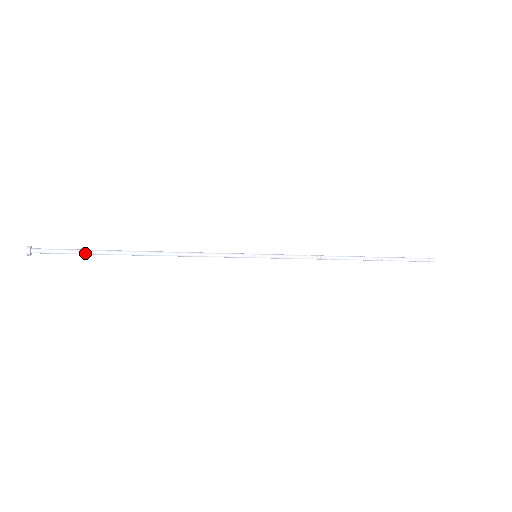
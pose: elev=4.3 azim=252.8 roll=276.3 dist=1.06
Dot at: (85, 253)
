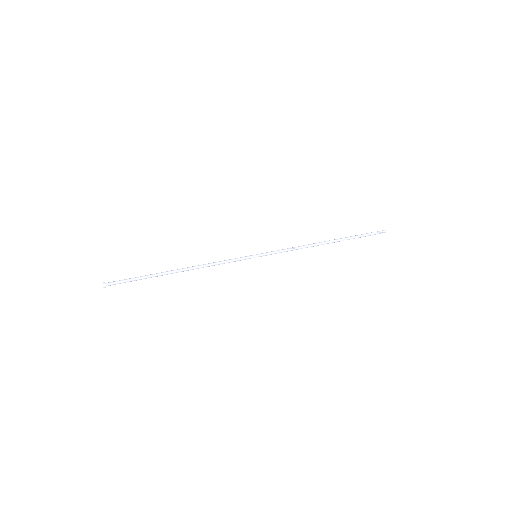
Dot at: (141, 279)
